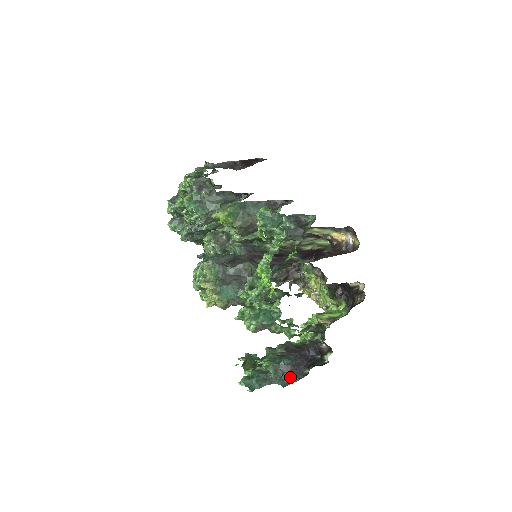
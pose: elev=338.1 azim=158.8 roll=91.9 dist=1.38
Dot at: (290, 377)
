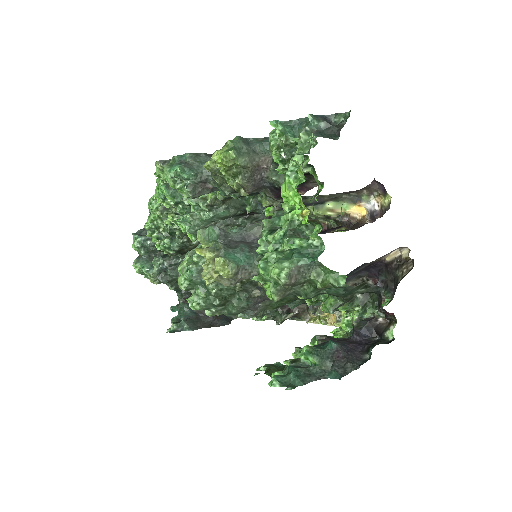
Dot at: (345, 364)
